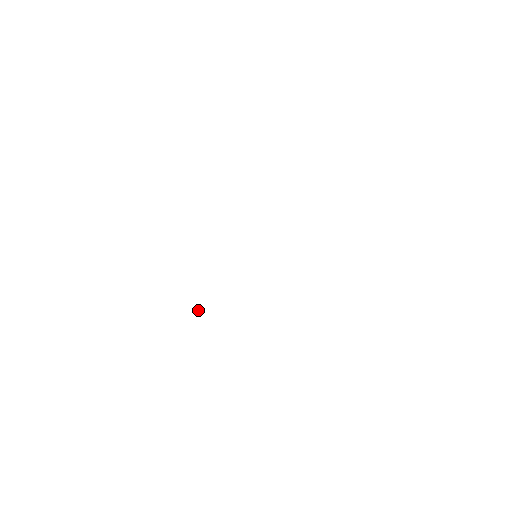
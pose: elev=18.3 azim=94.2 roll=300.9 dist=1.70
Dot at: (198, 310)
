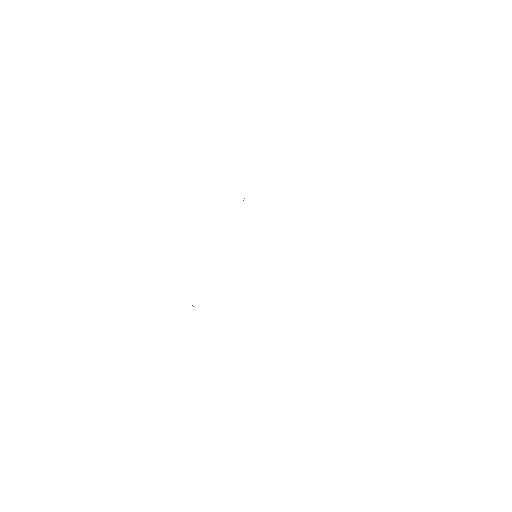
Dot at: occluded
